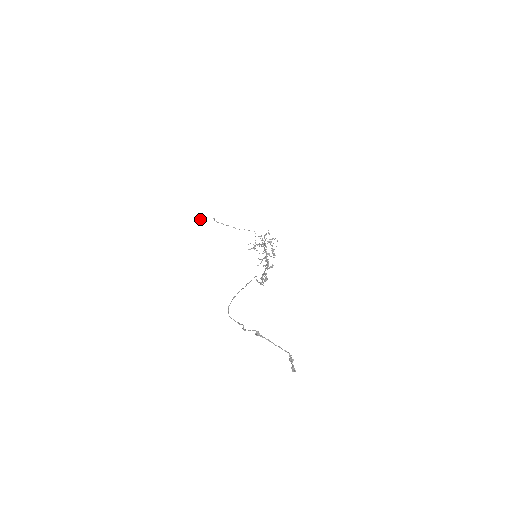
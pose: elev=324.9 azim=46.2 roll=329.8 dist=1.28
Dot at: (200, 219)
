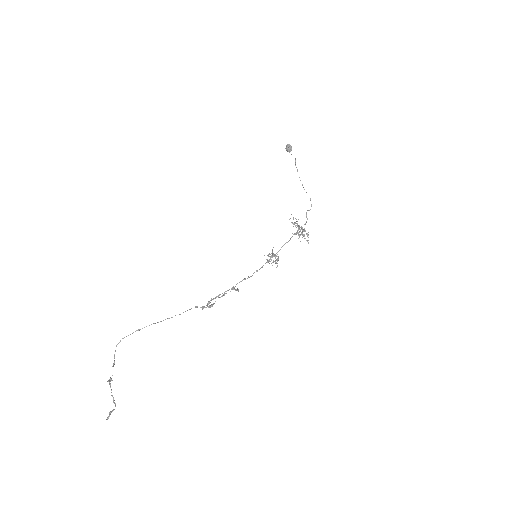
Dot at: (285, 148)
